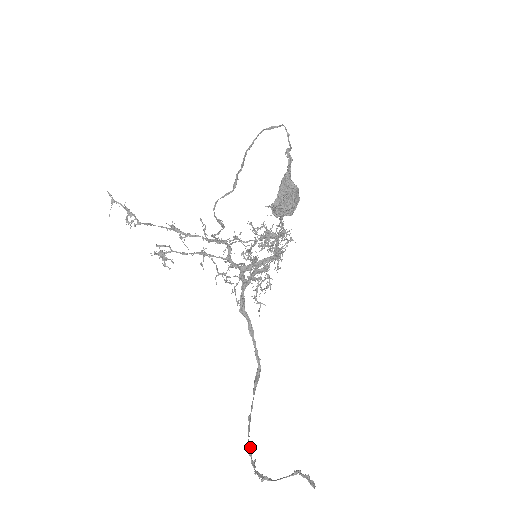
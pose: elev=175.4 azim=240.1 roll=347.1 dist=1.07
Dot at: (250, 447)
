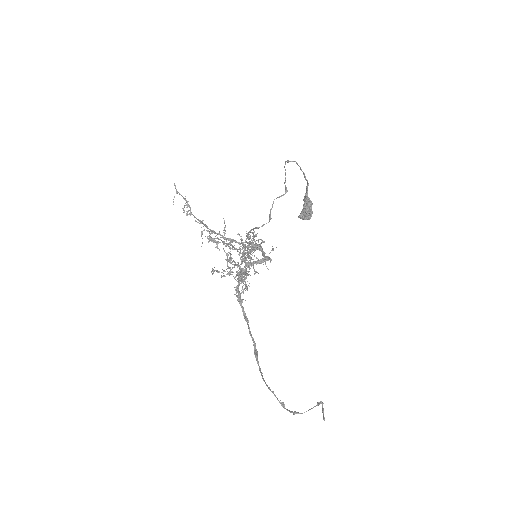
Dot at: (275, 395)
